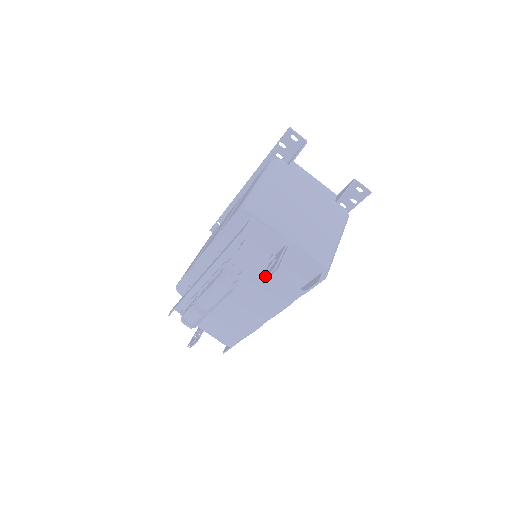
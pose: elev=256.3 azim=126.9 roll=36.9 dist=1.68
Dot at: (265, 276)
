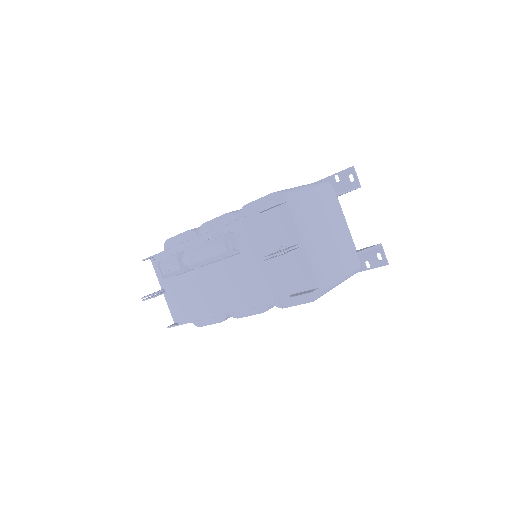
Dot at: (269, 255)
